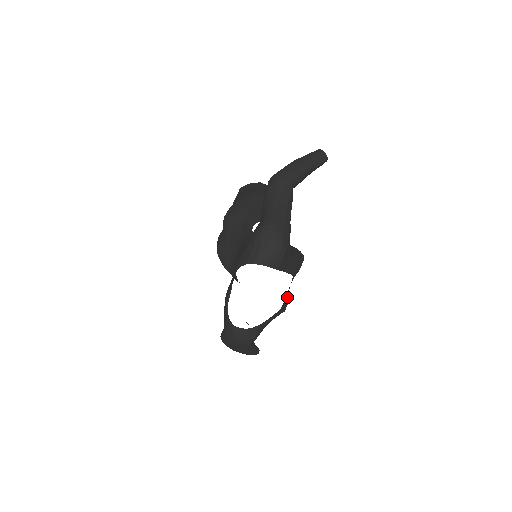
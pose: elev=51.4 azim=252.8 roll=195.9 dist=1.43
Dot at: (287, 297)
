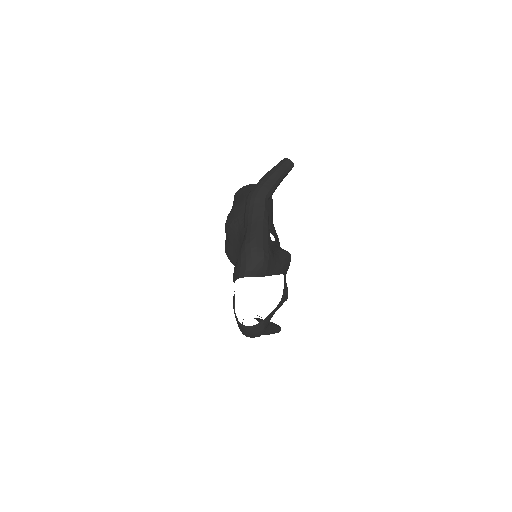
Dot at: (285, 289)
